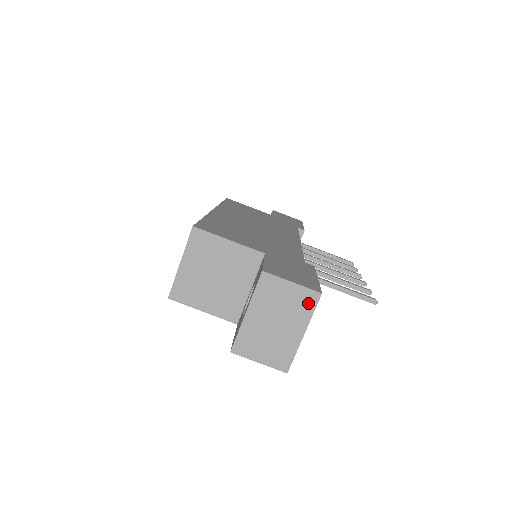
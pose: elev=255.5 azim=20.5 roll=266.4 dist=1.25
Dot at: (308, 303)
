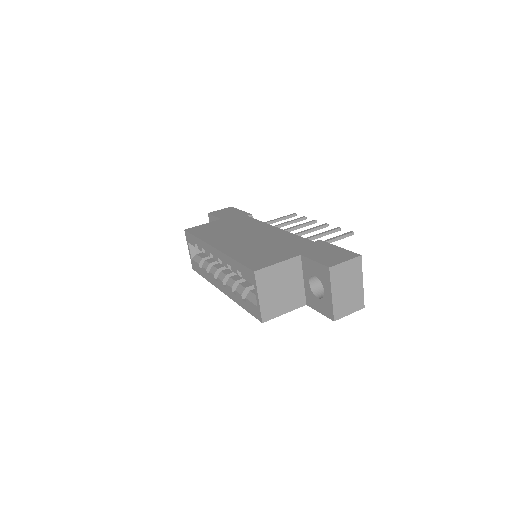
Dot at: (357, 265)
